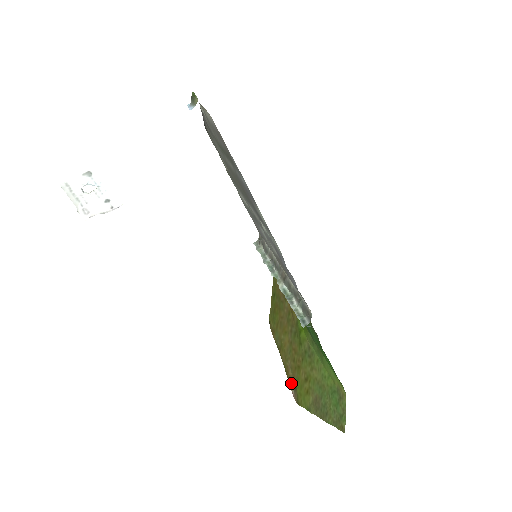
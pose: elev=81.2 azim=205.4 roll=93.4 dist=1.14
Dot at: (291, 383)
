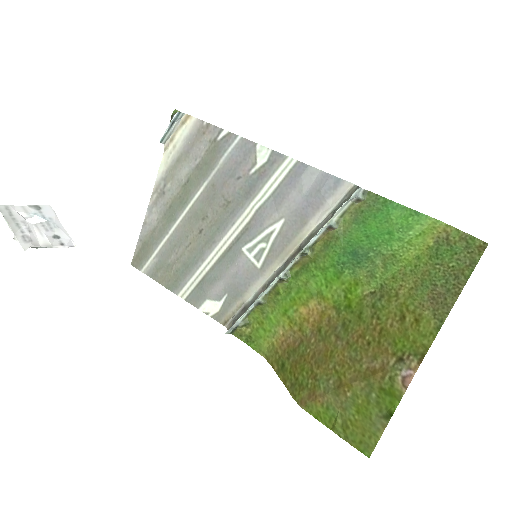
Dot at: (391, 368)
